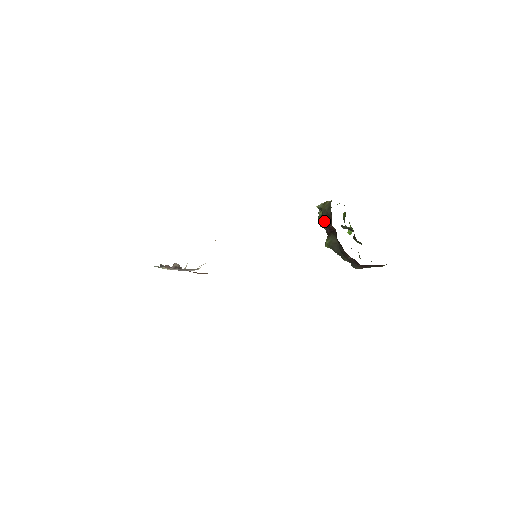
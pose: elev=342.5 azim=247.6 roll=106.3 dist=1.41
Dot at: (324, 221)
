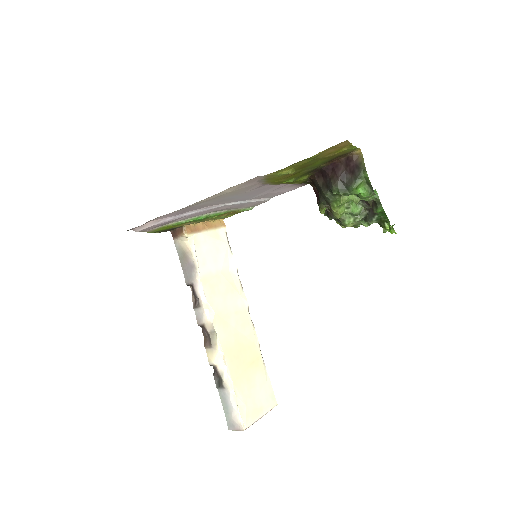
Dot at: (317, 200)
